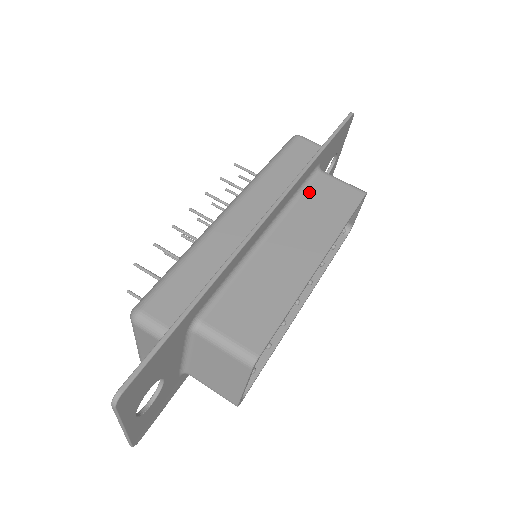
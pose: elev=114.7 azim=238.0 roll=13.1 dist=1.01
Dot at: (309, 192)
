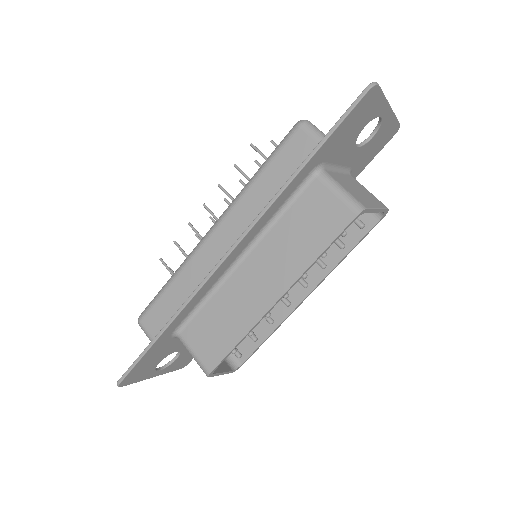
Dot at: (294, 208)
